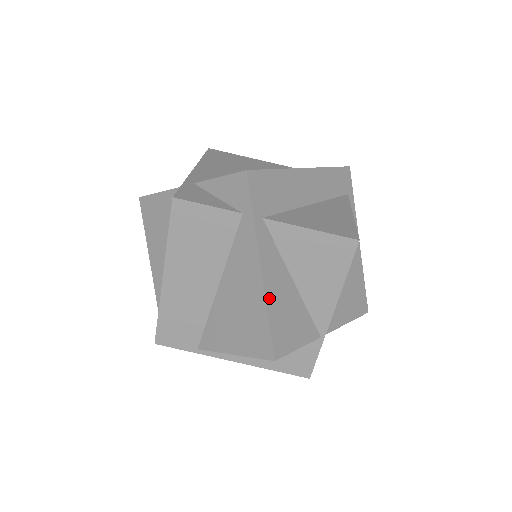
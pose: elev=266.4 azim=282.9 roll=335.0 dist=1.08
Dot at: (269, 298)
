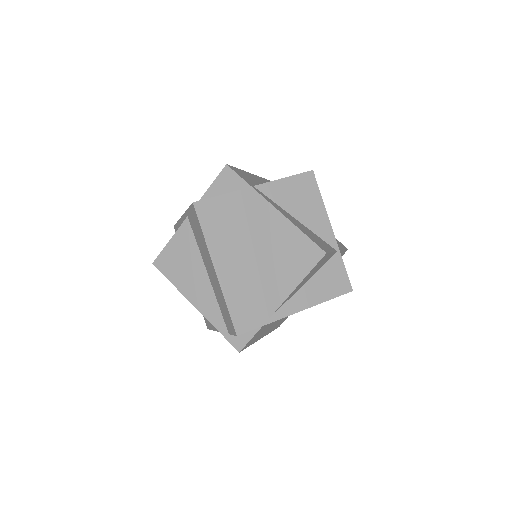
Dot at: (293, 222)
